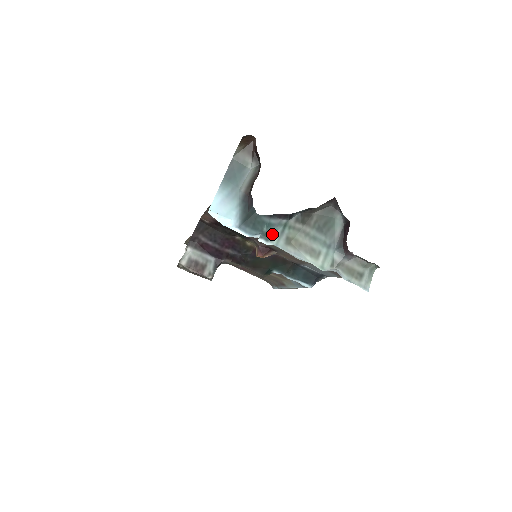
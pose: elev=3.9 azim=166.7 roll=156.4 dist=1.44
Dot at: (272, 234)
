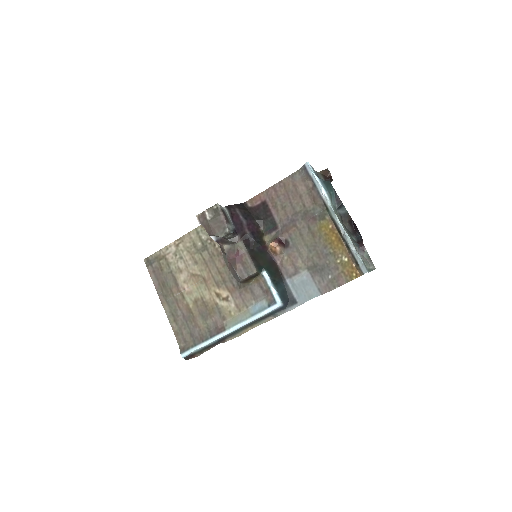
Dot at: (331, 200)
